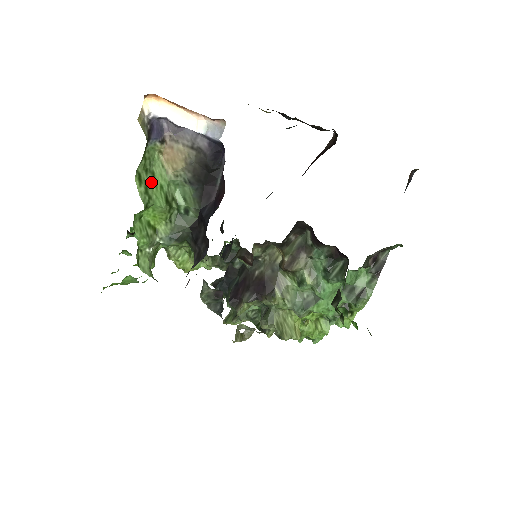
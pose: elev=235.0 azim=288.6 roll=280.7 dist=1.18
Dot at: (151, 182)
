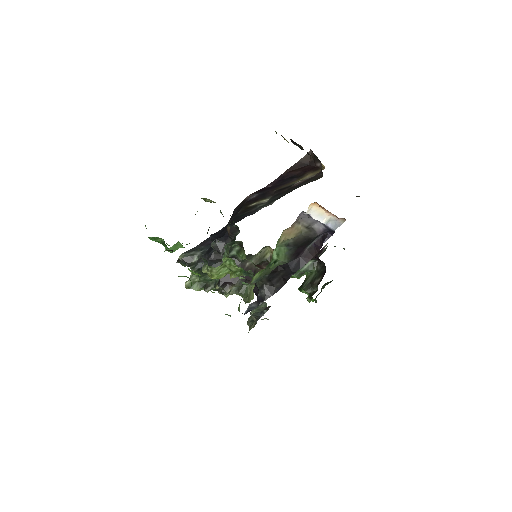
Dot at: occluded
